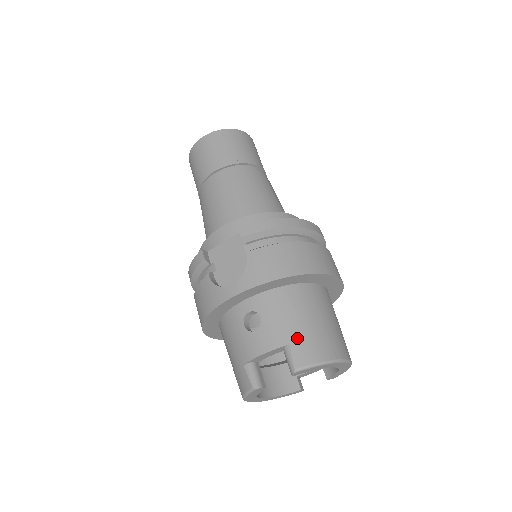
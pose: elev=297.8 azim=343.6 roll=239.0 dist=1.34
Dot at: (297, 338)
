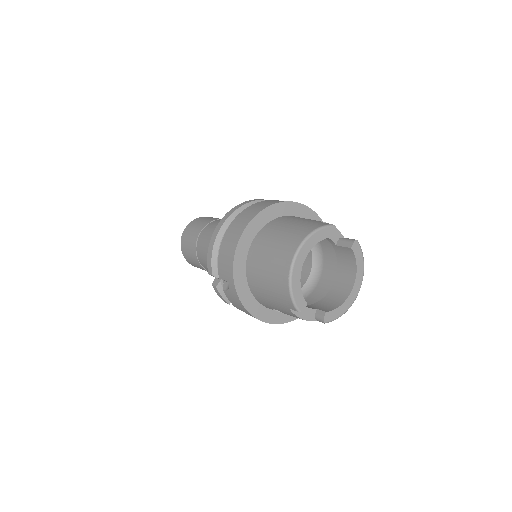
Dot at: occluded
